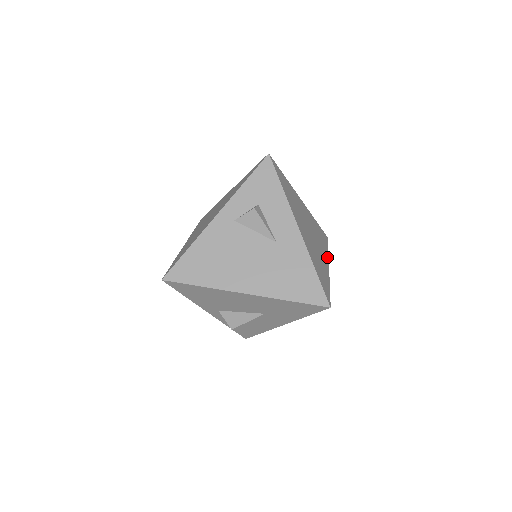
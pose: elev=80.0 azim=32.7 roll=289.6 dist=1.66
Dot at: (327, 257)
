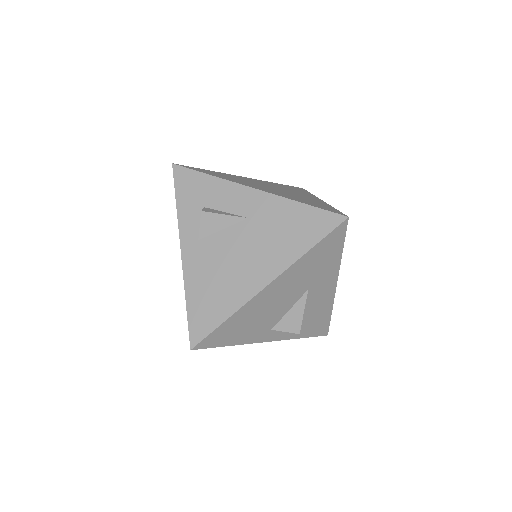
Dot at: (313, 196)
